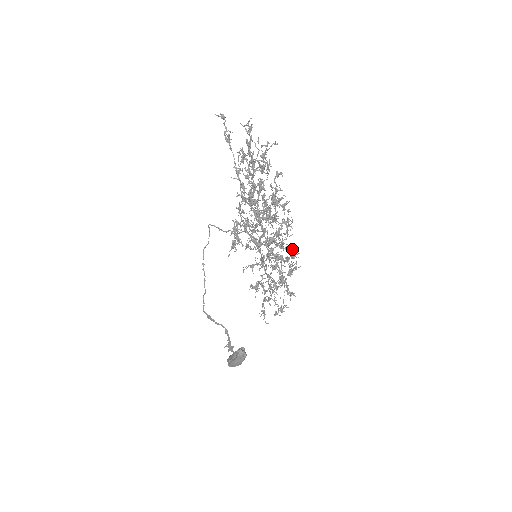
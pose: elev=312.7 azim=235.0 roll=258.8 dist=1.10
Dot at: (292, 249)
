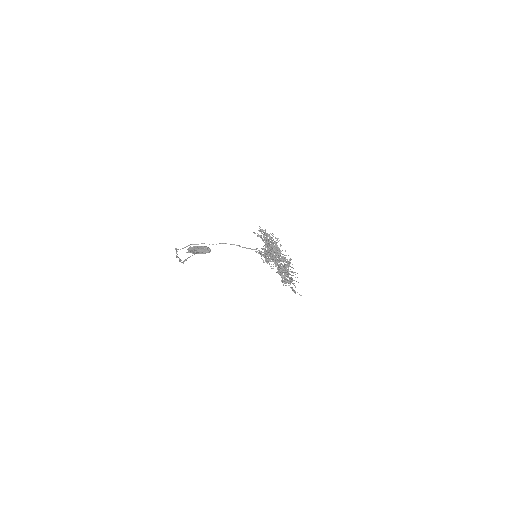
Dot at: occluded
